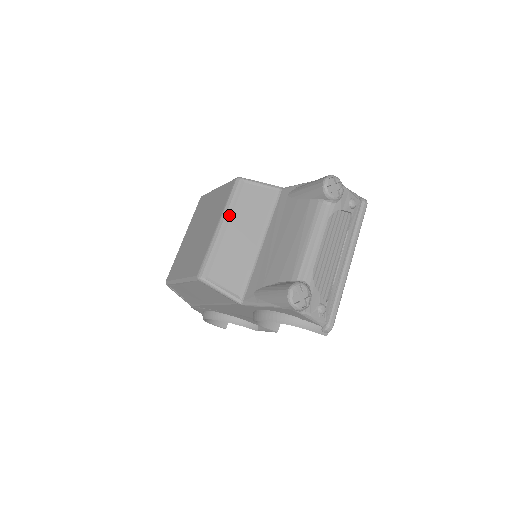
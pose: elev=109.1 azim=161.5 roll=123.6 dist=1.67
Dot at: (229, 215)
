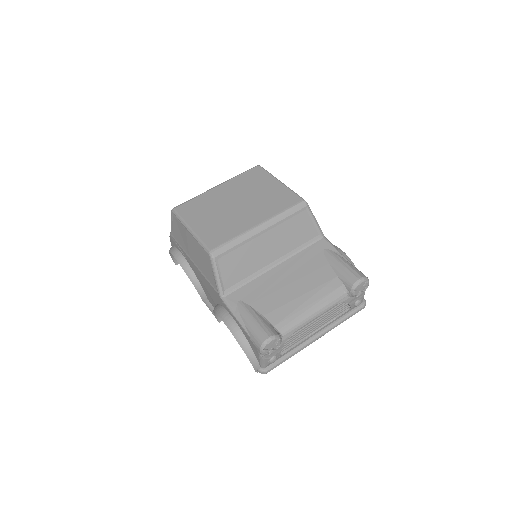
Dot at: (274, 225)
